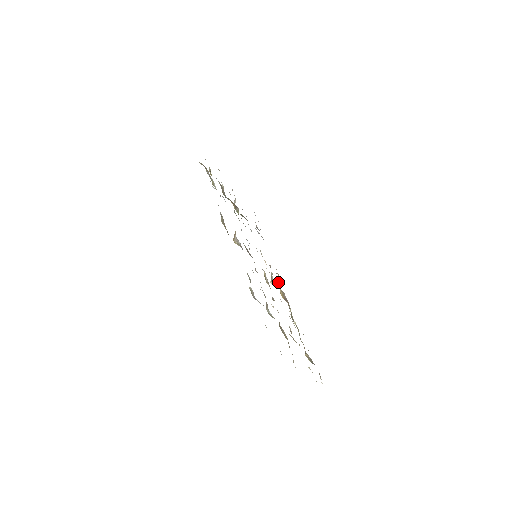
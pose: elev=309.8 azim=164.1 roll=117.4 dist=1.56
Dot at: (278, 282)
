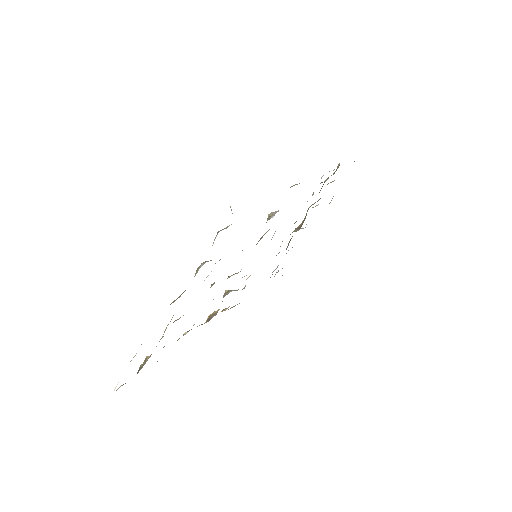
Dot at: (226, 308)
